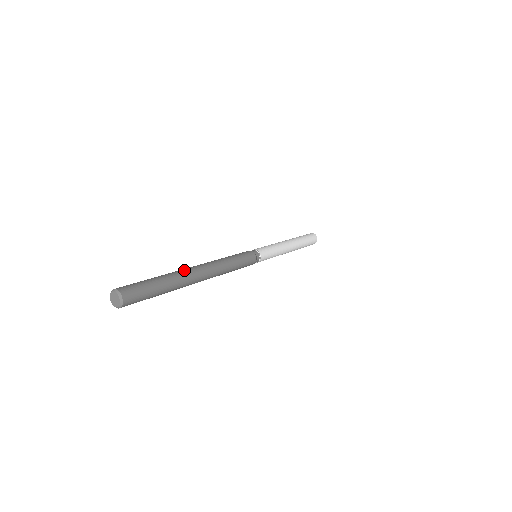
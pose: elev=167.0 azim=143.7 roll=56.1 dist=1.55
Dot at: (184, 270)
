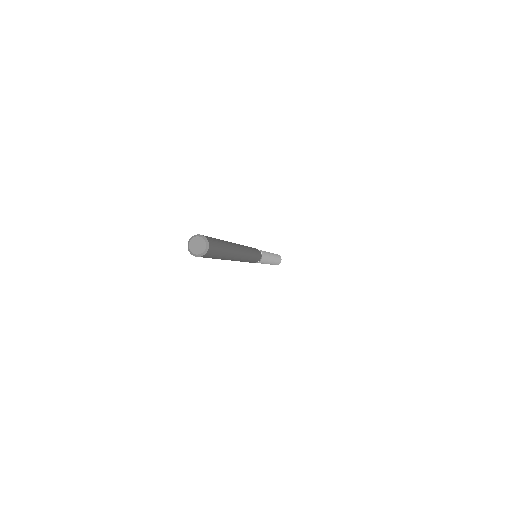
Dot at: occluded
